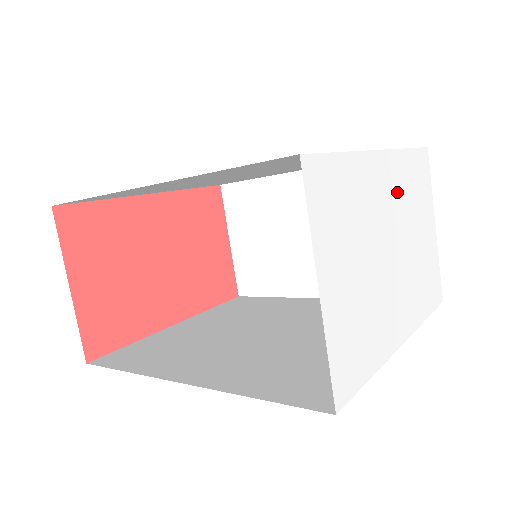
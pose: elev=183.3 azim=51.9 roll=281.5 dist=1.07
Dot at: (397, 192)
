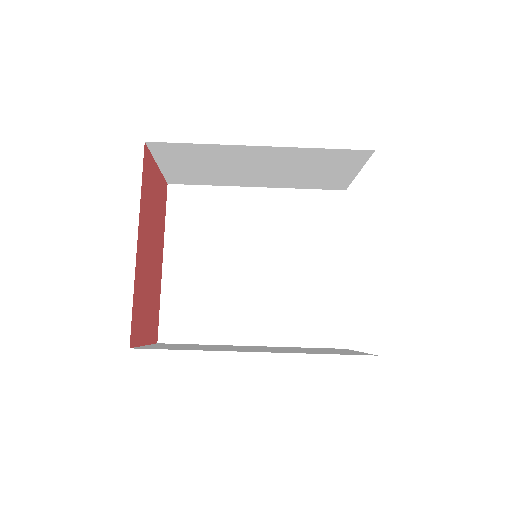
Dot at: occluded
